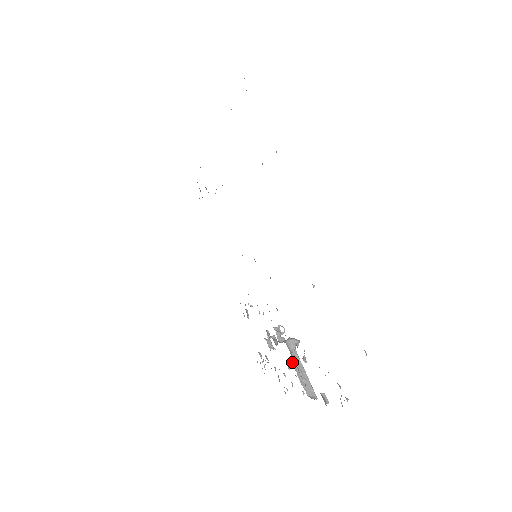
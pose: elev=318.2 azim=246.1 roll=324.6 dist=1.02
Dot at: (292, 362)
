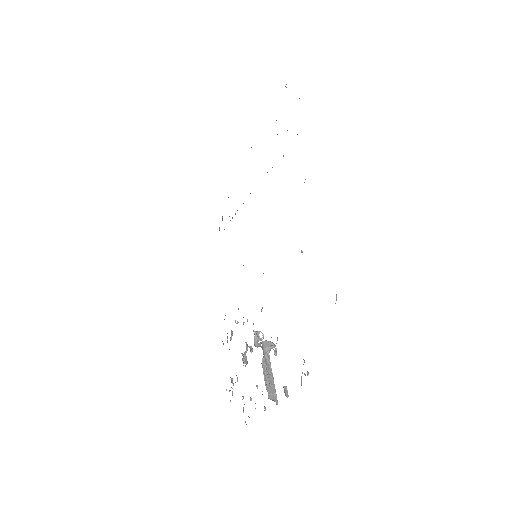
Dot at: (262, 364)
